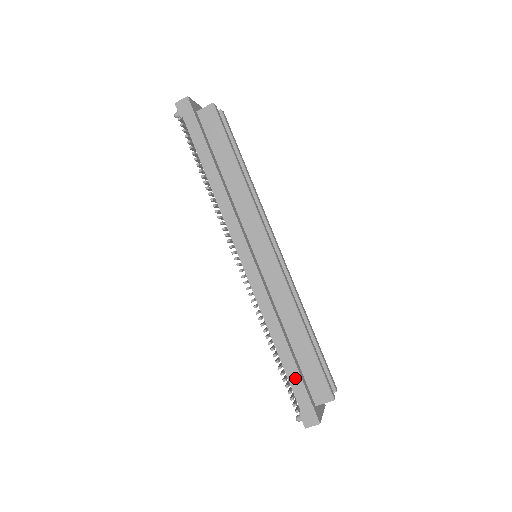
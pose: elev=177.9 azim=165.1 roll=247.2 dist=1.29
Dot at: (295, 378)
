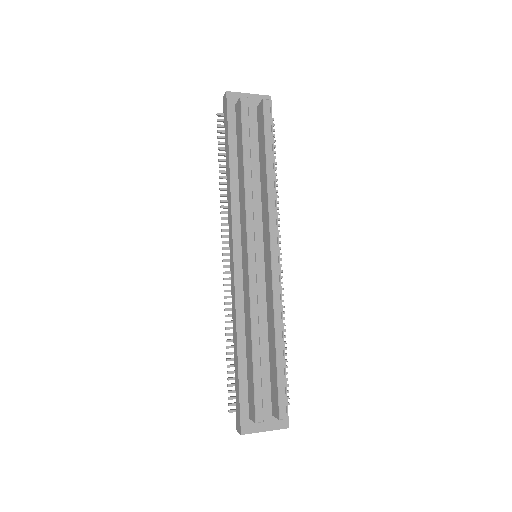
Dot at: (237, 382)
